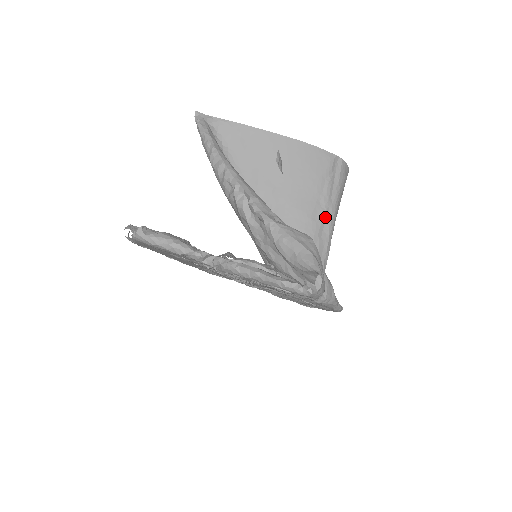
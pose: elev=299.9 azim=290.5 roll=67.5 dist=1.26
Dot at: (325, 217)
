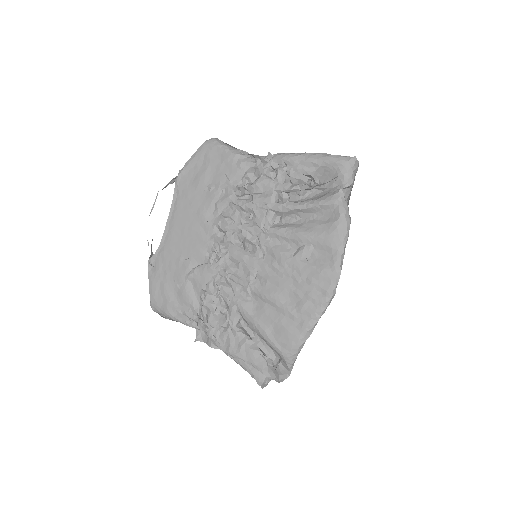
Dot at: occluded
